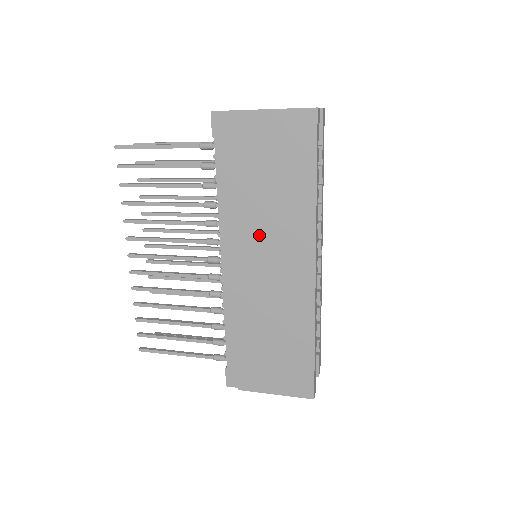
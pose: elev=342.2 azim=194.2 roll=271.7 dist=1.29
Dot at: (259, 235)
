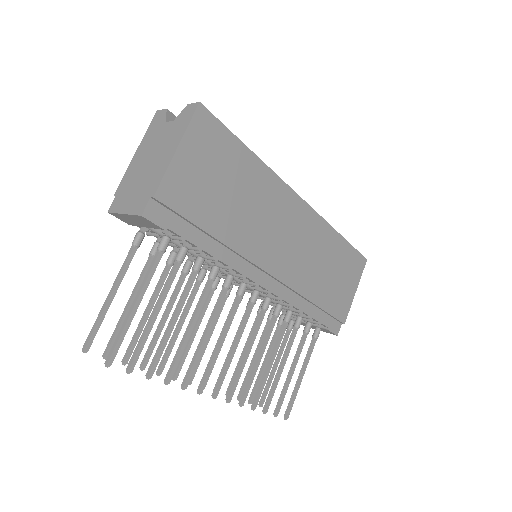
Dot at: (263, 234)
